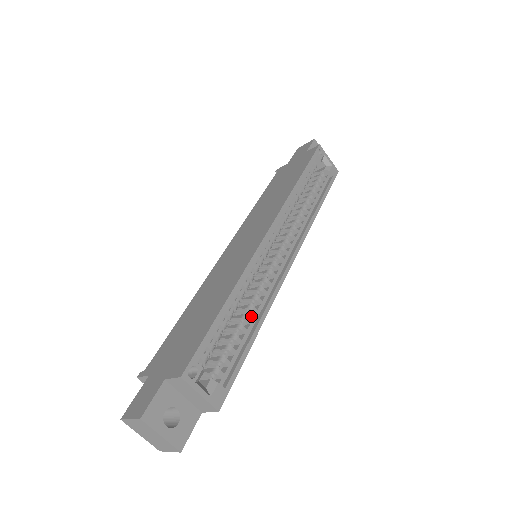
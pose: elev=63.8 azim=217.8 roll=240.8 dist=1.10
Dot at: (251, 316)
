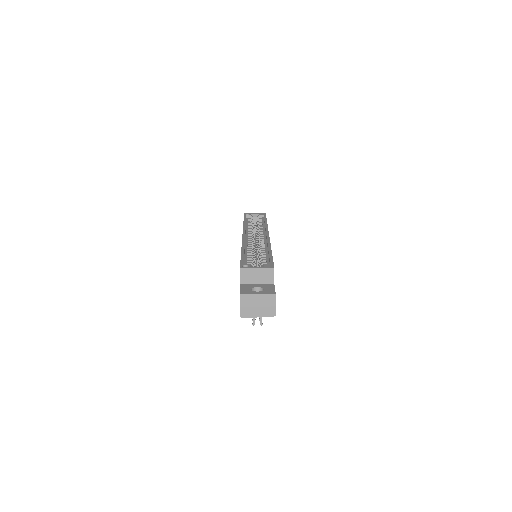
Dot at: occluded
